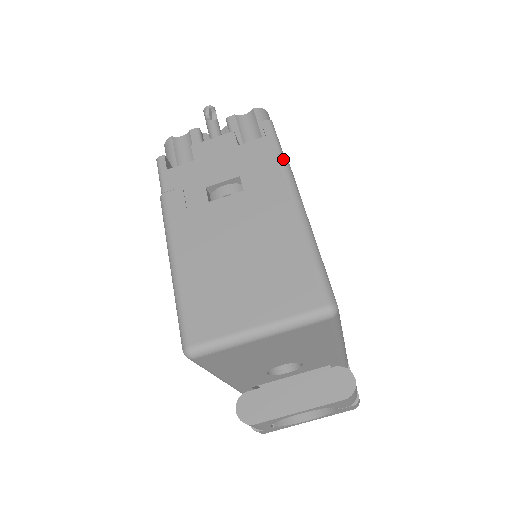
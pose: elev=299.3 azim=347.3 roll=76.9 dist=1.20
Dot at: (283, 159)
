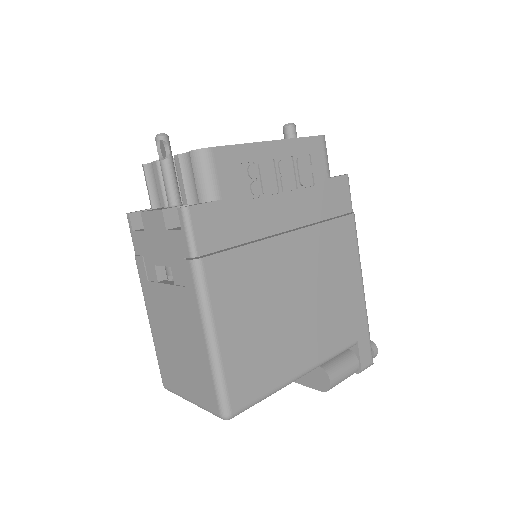
Dot at: (193, 266)
